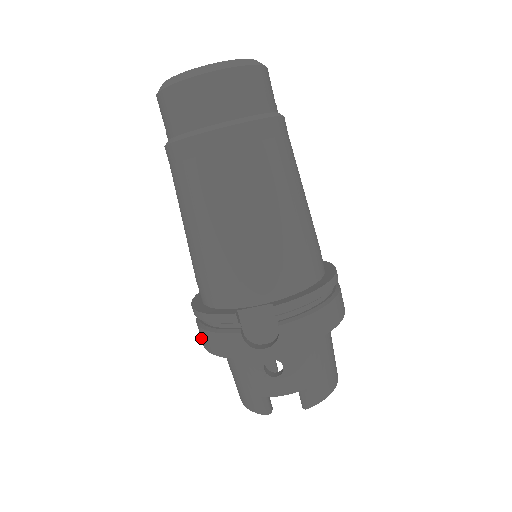
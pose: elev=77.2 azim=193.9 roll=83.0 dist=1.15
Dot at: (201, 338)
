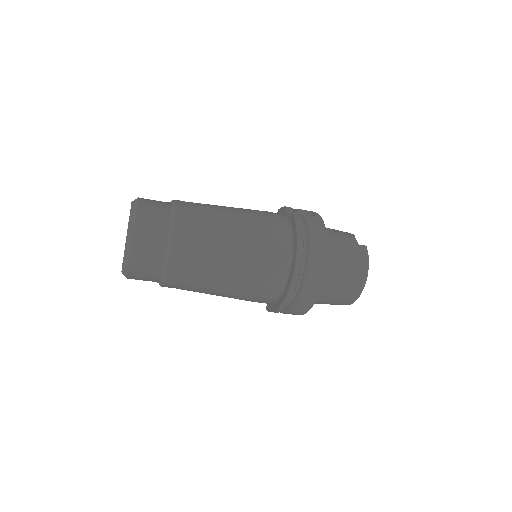
Dot at: occluded
